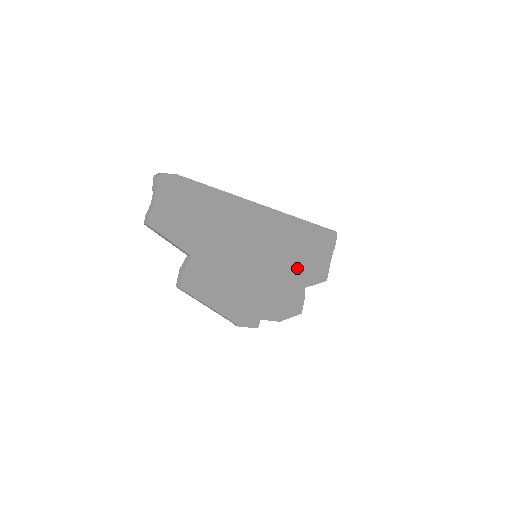
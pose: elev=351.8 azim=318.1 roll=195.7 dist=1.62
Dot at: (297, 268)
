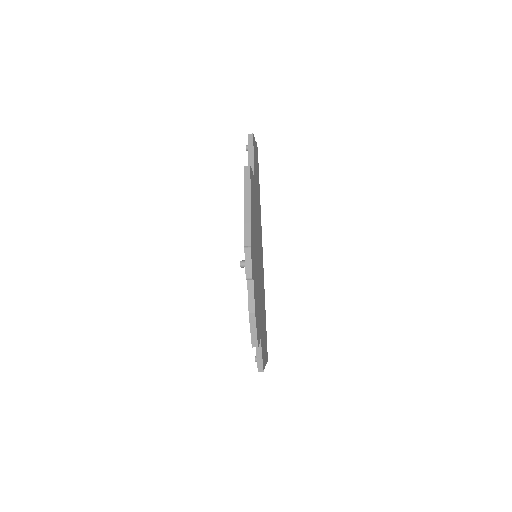
Dot at: (261, 316)
